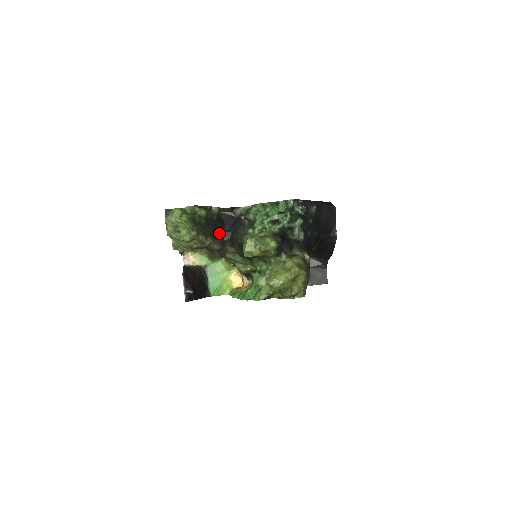
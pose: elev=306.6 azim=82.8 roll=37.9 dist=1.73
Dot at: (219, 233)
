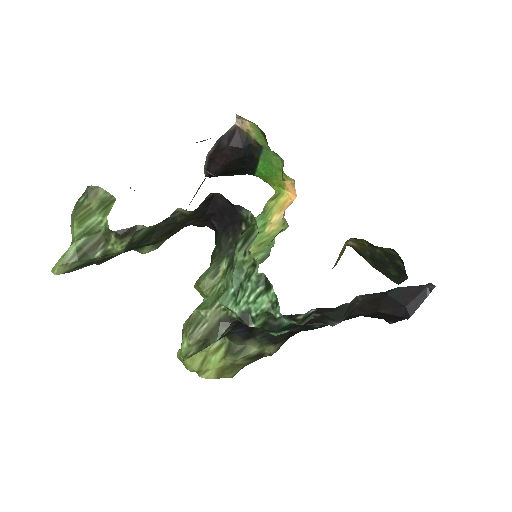
Dot at: (197, 221)
